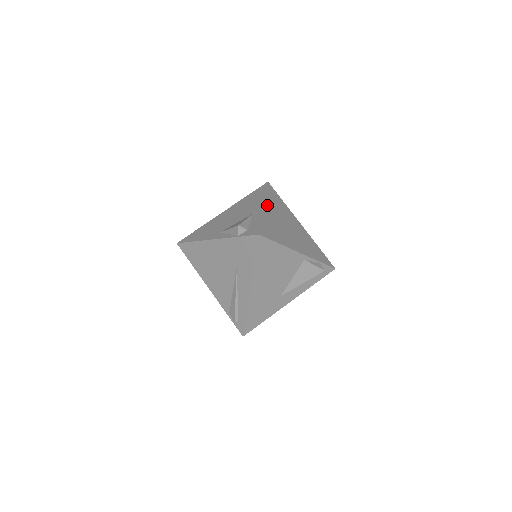
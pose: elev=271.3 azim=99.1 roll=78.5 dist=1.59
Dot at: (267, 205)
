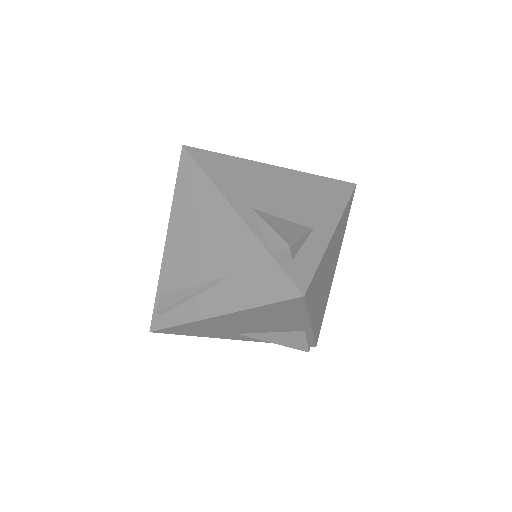
Dot at: (336, 231)
